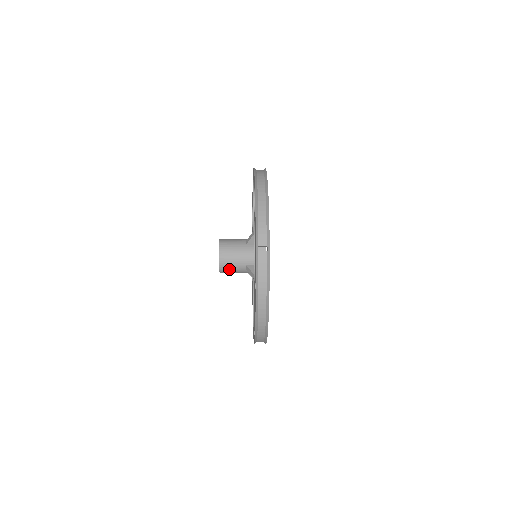
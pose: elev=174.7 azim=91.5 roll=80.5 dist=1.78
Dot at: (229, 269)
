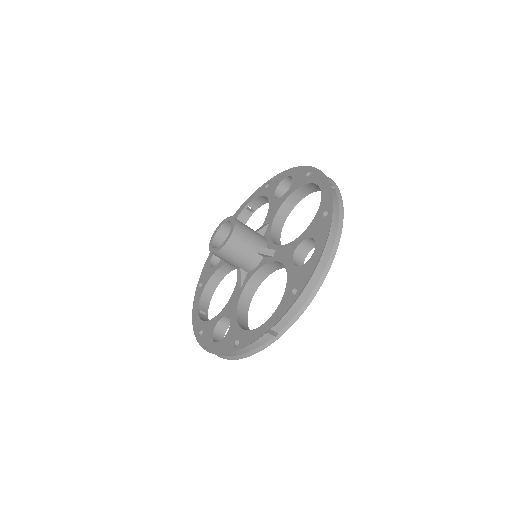
Dot at: (240, 242)
